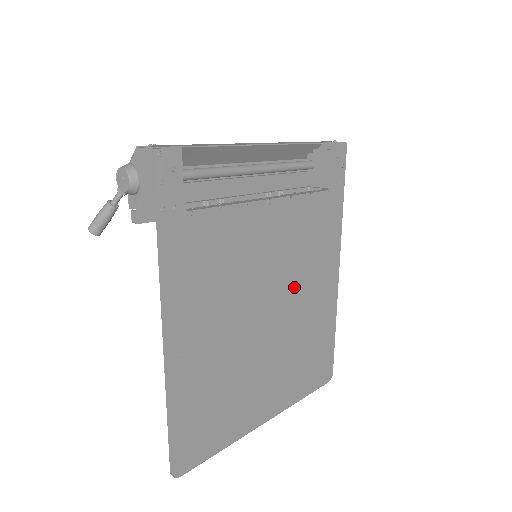
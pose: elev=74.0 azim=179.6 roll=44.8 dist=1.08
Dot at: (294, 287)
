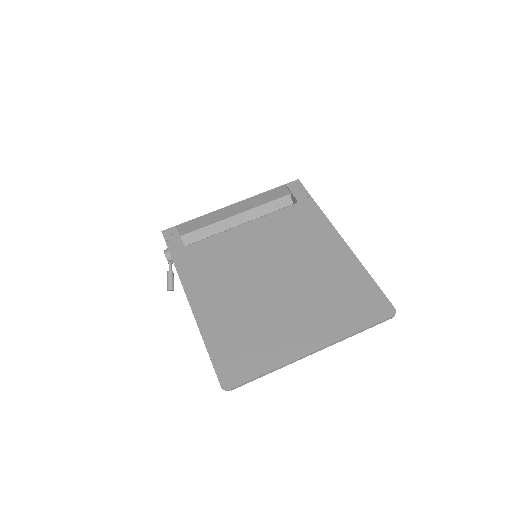
Dot at: (292, 258)
